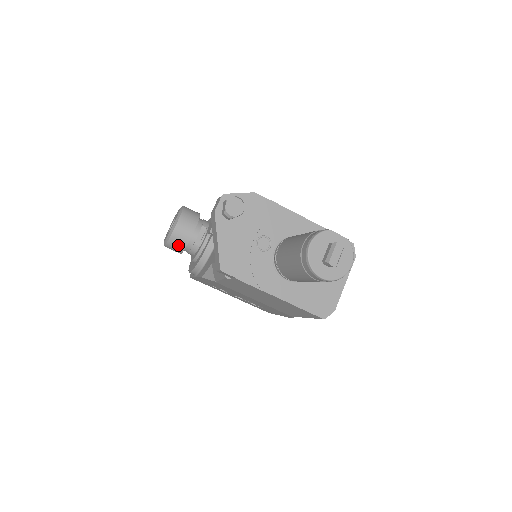
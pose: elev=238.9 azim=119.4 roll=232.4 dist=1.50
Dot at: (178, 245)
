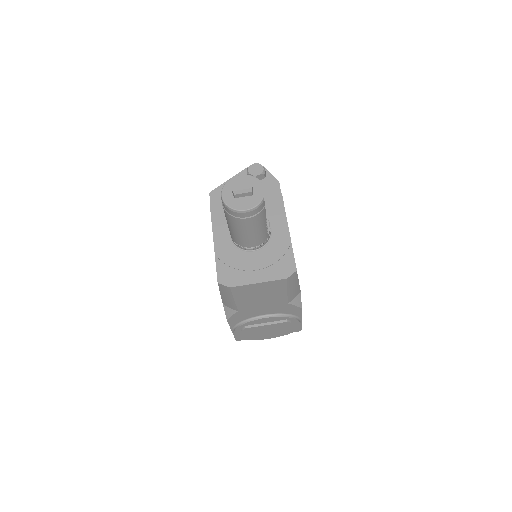
Dot at: occluded
